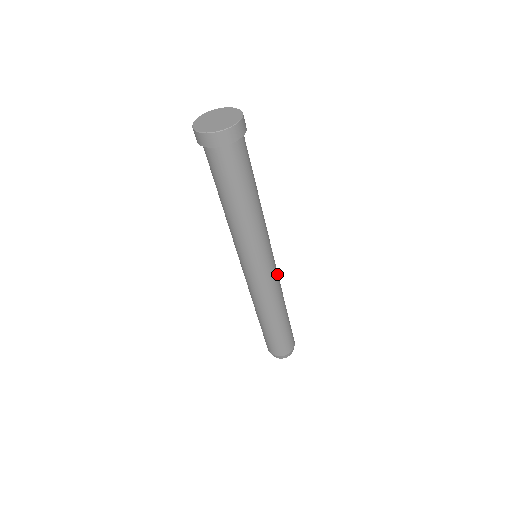
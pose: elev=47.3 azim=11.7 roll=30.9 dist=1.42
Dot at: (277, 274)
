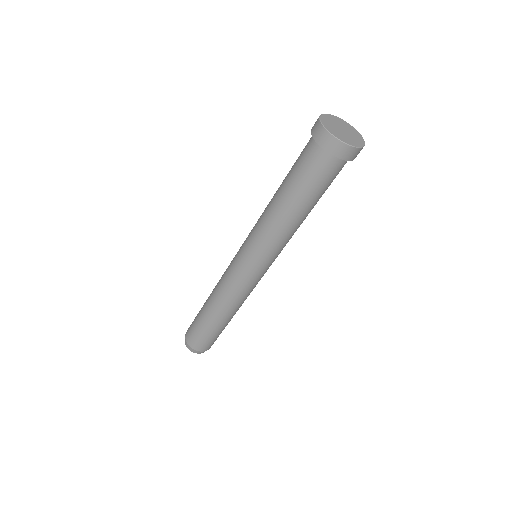
Dot at: (253, 286)
